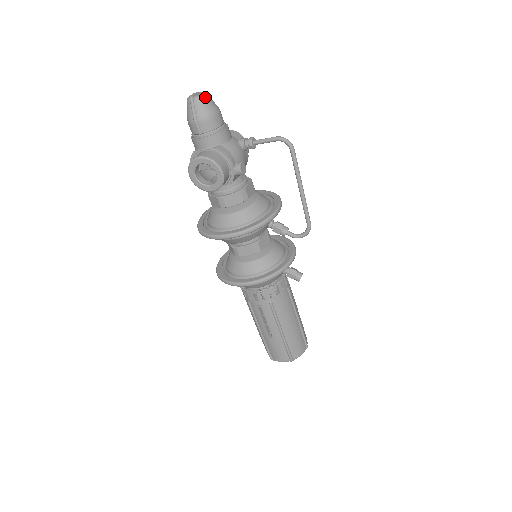
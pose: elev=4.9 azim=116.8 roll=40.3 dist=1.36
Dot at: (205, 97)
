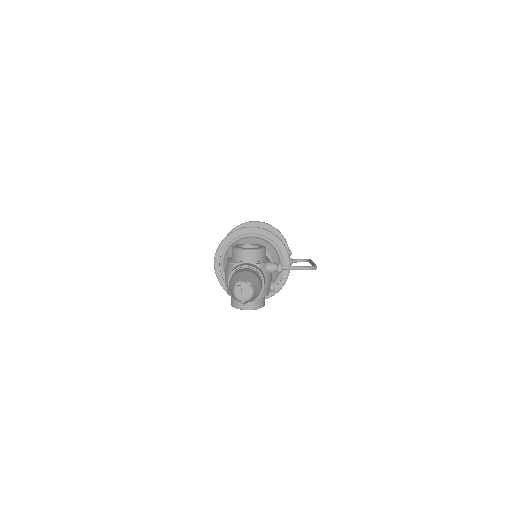
Dot at: (254, 295)
